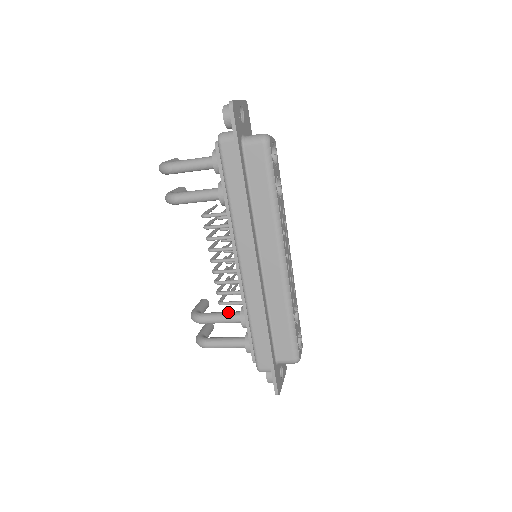
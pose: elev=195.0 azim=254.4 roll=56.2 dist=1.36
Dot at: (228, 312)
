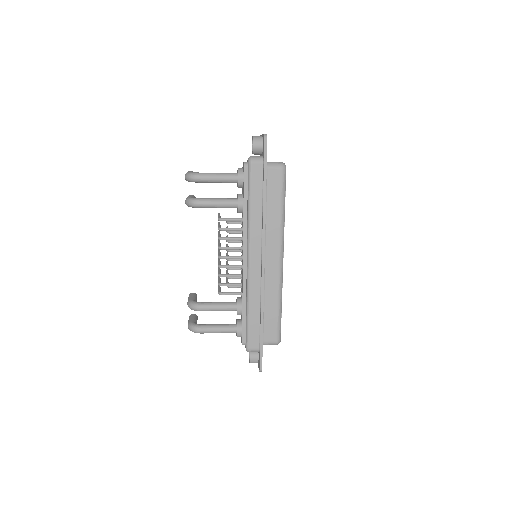
Dot at: (224, 302)
